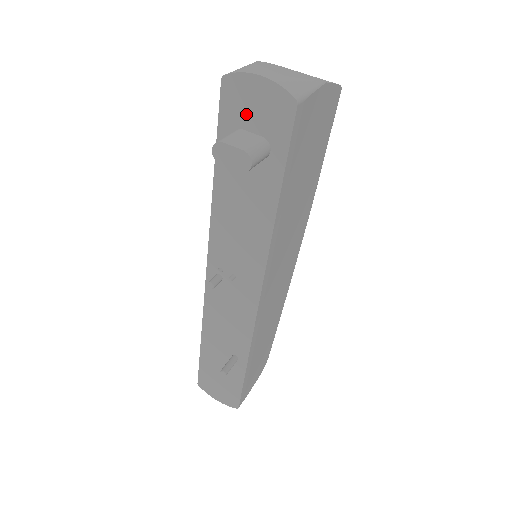
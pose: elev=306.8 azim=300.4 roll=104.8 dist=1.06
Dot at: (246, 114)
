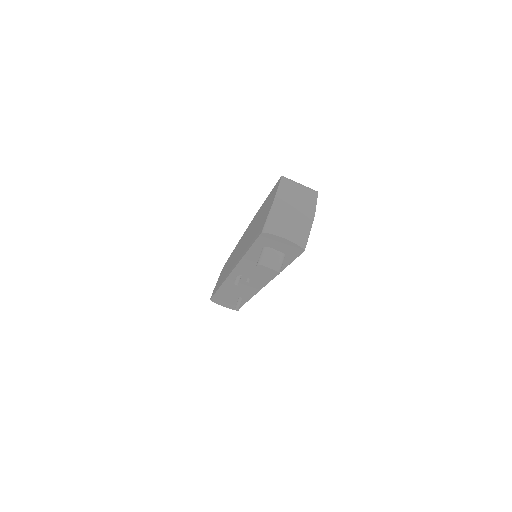
Dot at: (274, 245)
